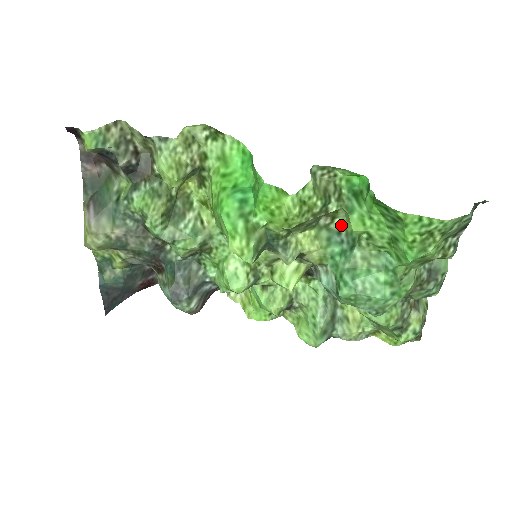
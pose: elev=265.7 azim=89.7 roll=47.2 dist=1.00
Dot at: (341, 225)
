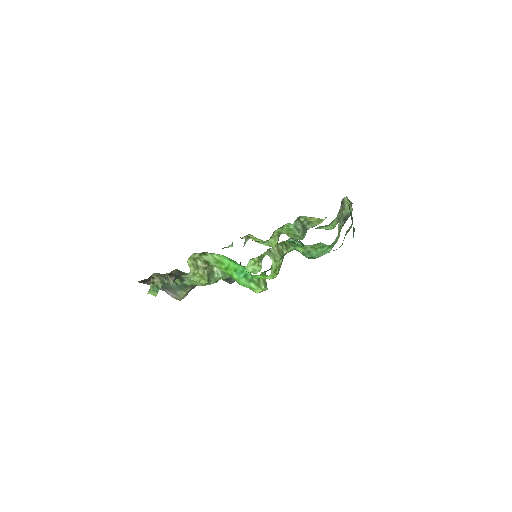
Dot at: occluded
